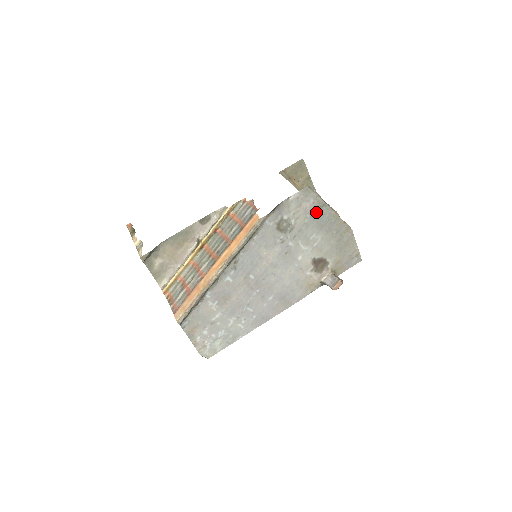
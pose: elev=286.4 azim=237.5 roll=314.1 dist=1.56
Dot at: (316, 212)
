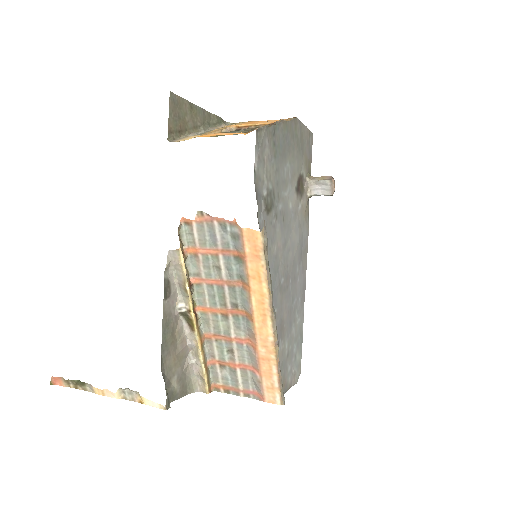
Dot at: (274, 146)
